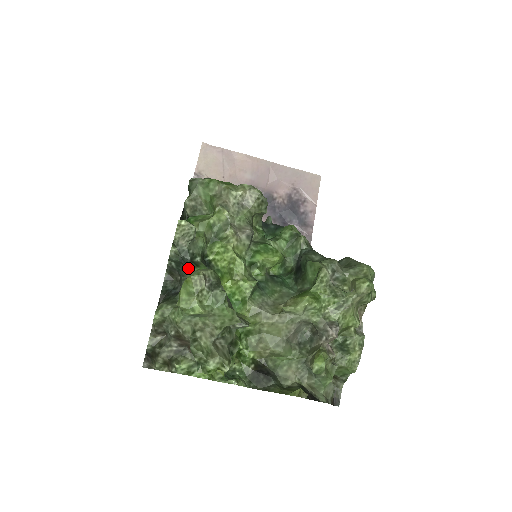
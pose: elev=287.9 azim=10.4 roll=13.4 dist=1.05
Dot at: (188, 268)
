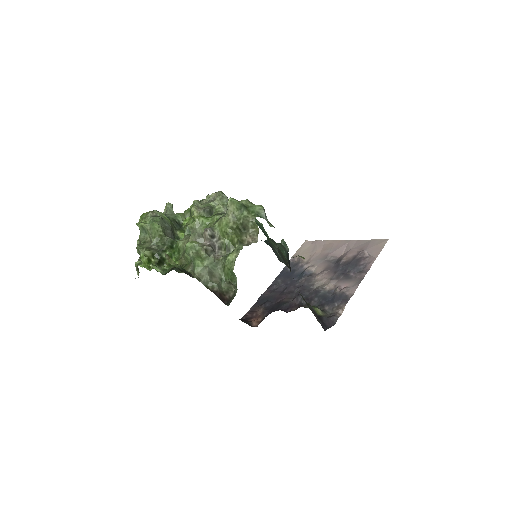
Dot at: occluded
